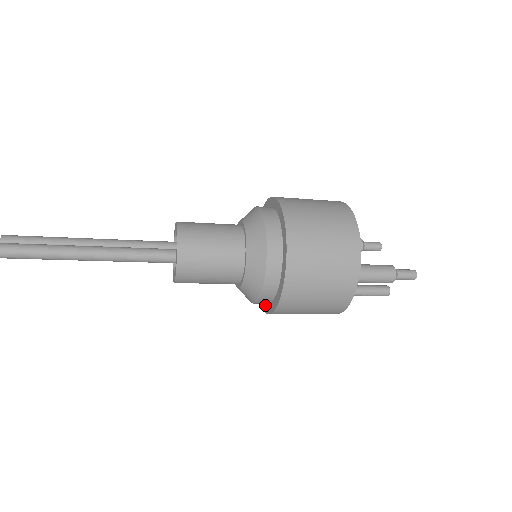
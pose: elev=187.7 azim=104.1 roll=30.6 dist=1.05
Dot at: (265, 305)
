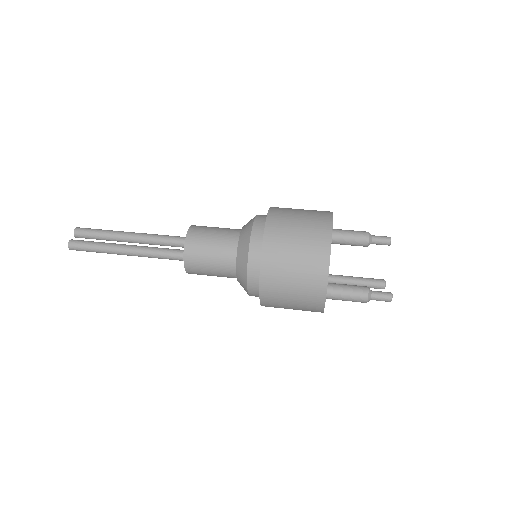
Dot at: occluded
